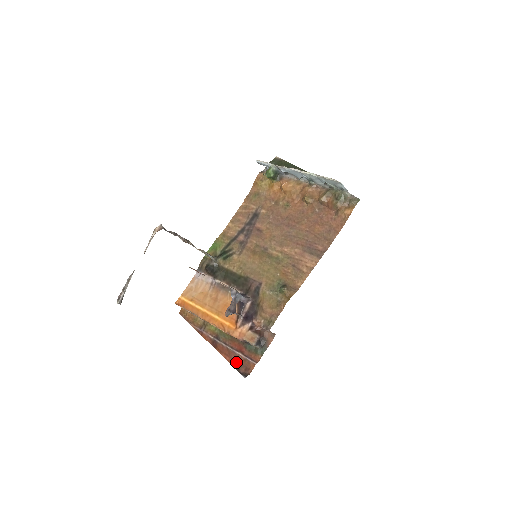
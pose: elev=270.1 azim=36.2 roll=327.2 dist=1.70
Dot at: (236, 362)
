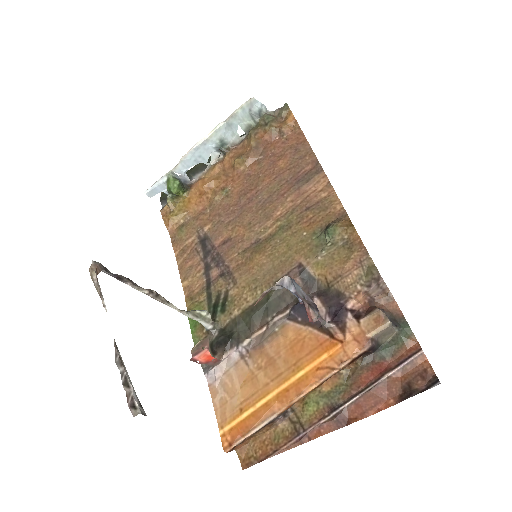
Dot at: (399, 391)
